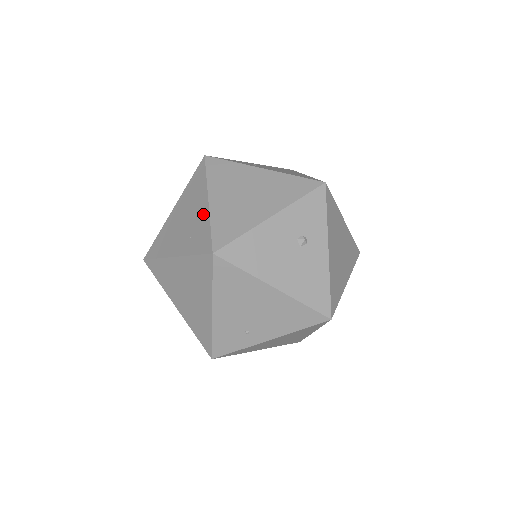
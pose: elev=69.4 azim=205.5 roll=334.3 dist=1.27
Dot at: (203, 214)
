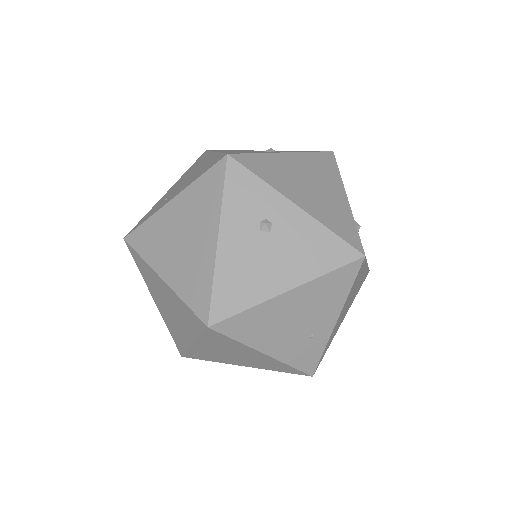
Dot at: (170, 294)
